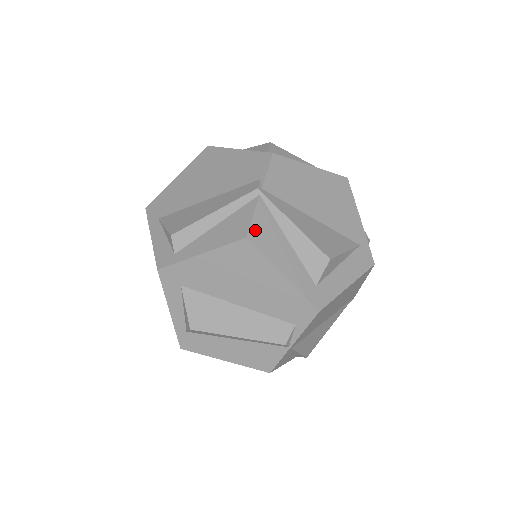
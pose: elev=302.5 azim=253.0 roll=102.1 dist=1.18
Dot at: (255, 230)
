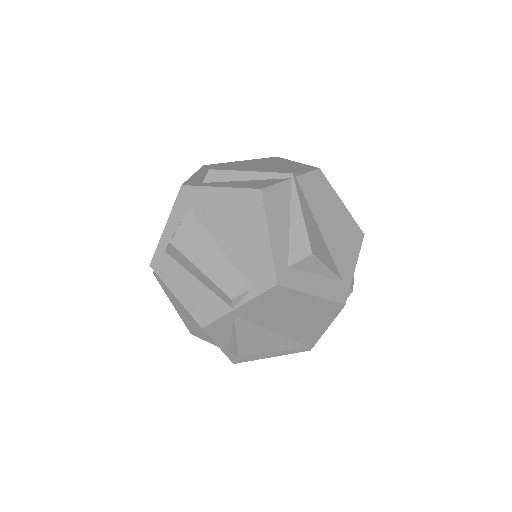
Dot at: (271, 192)
